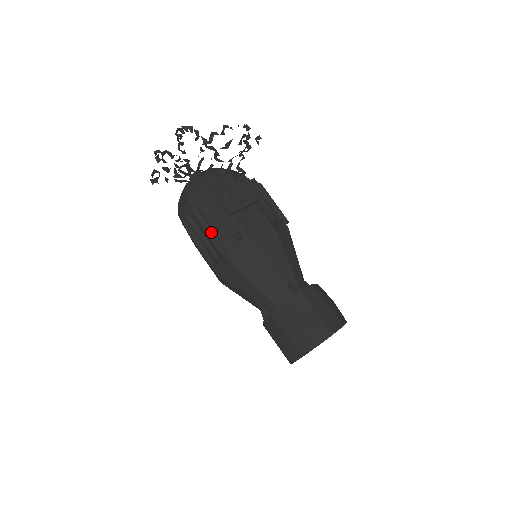
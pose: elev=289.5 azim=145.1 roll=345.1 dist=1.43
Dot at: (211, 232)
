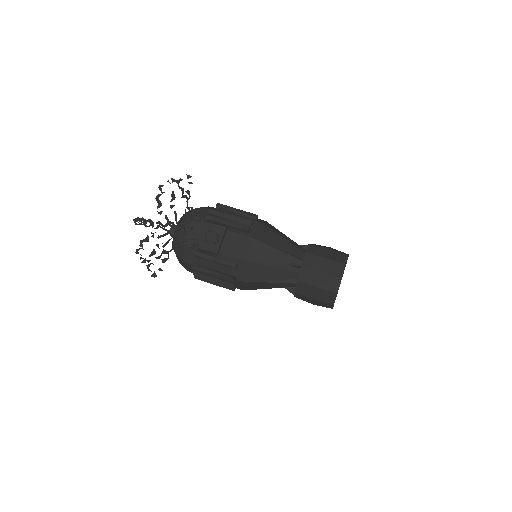
Dot at: (216, 274)
